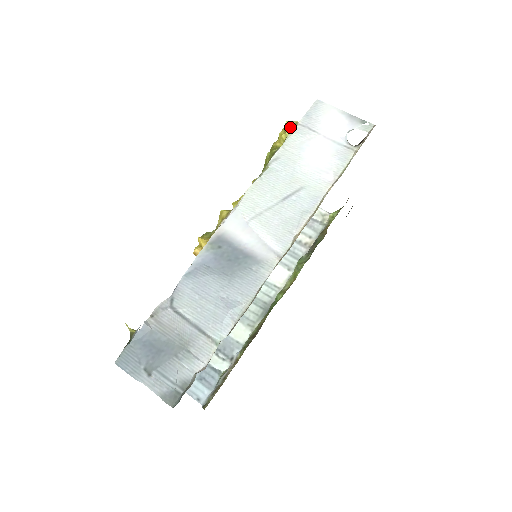
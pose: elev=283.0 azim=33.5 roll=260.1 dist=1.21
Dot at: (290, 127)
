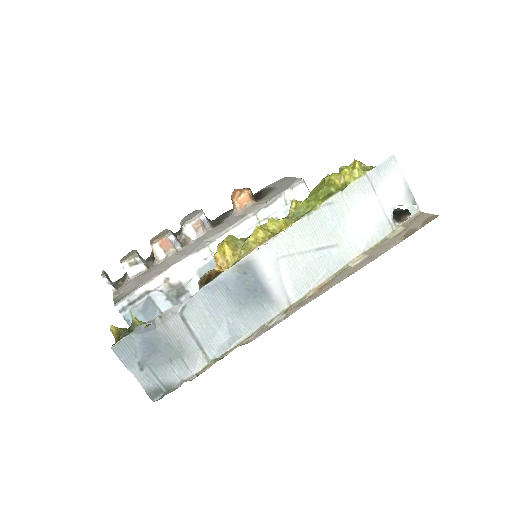
Dot at: (357, 172)
